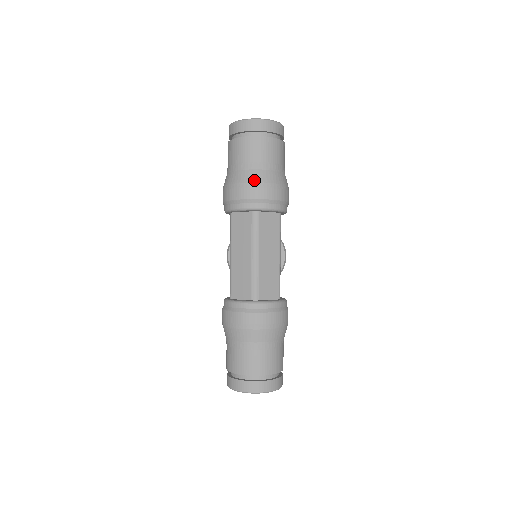
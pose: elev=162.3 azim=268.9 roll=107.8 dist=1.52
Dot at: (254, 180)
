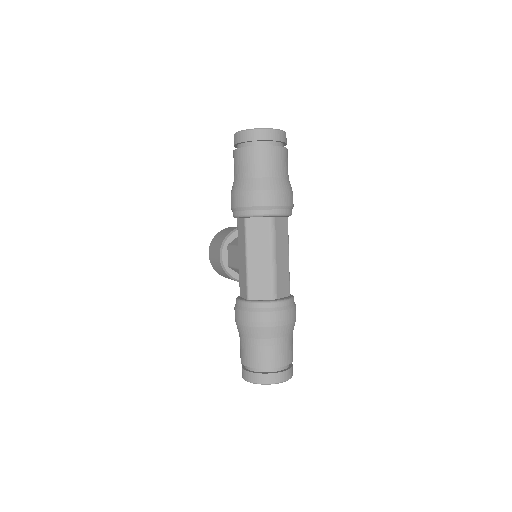
Dot at: (273, 188)
